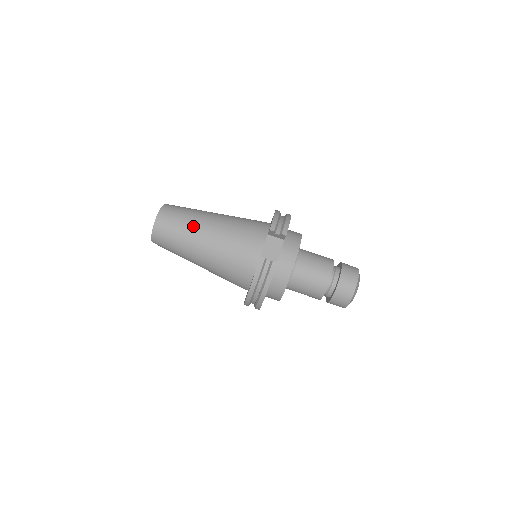
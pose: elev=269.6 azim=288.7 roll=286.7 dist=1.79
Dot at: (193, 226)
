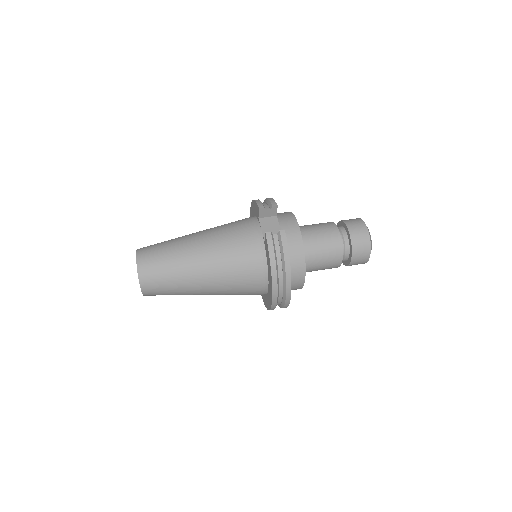
Dot at: (180, 248)
